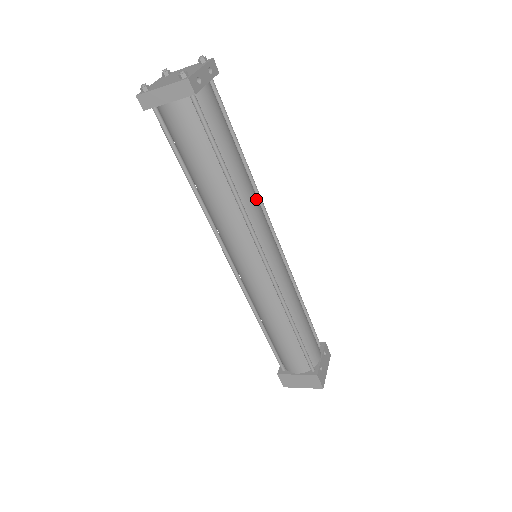
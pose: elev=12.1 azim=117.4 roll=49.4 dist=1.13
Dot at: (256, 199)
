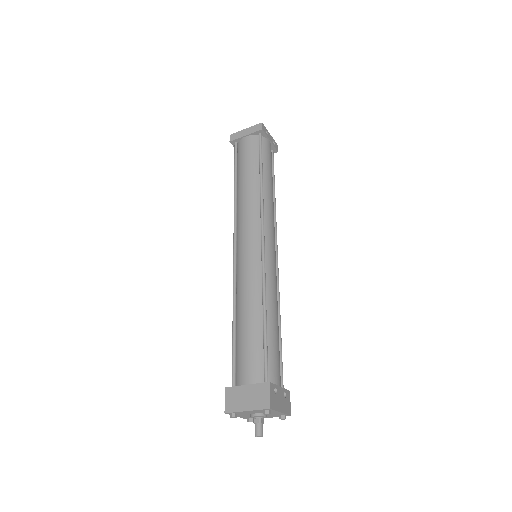
Dot at: (273, 210)
